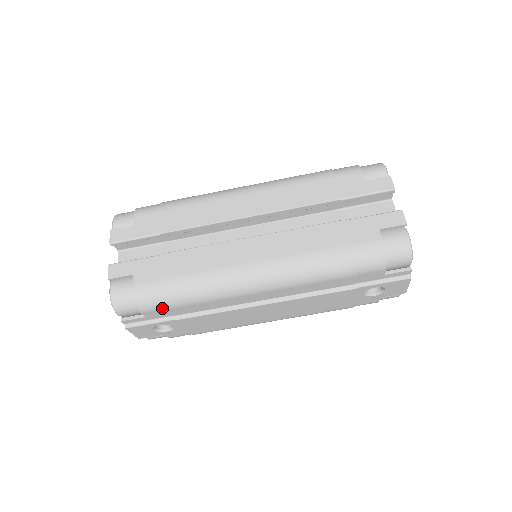
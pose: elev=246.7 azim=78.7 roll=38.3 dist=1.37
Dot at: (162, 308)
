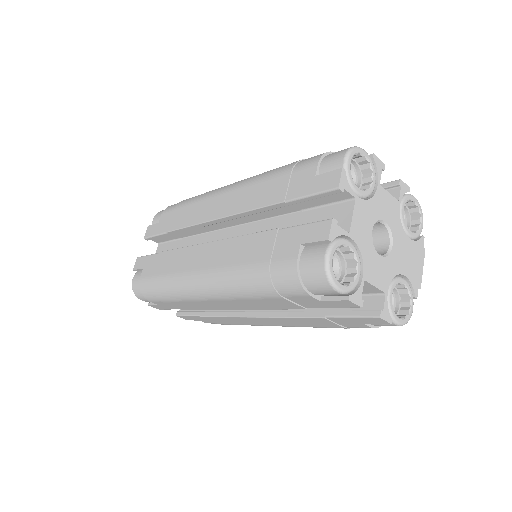
Dot at: occluded
